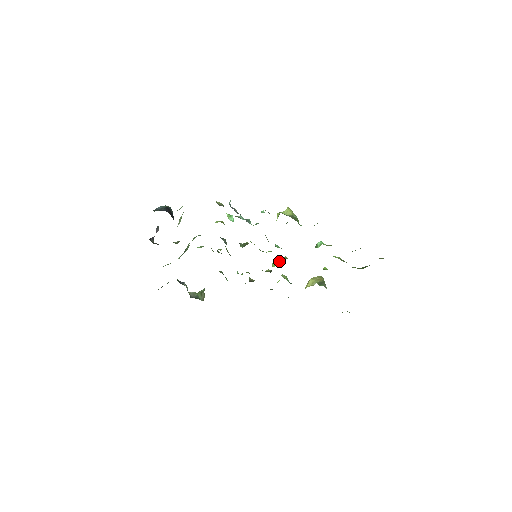
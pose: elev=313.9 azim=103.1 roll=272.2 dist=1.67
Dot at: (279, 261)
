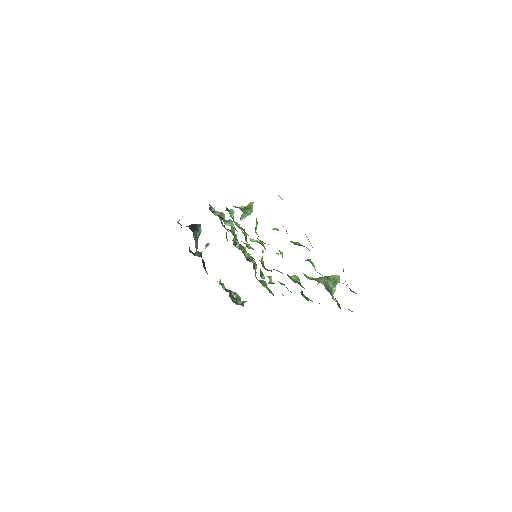
Dot at: occluded
